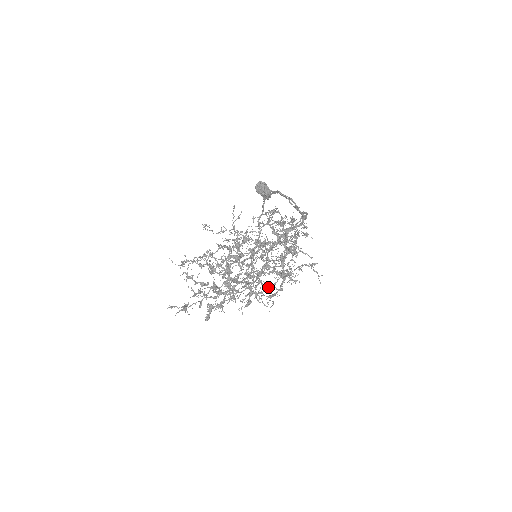
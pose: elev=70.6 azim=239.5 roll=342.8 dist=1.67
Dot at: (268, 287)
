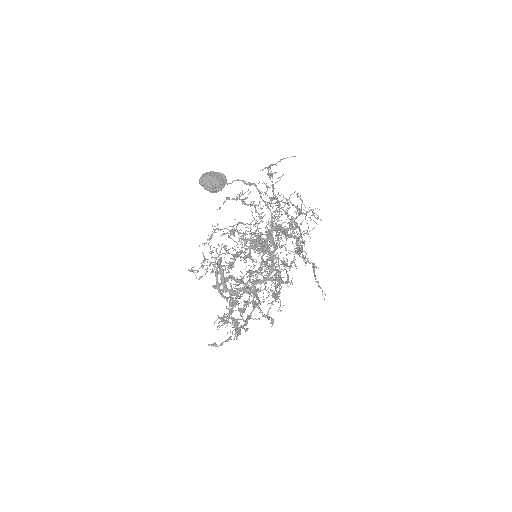
Dot at: occluded
